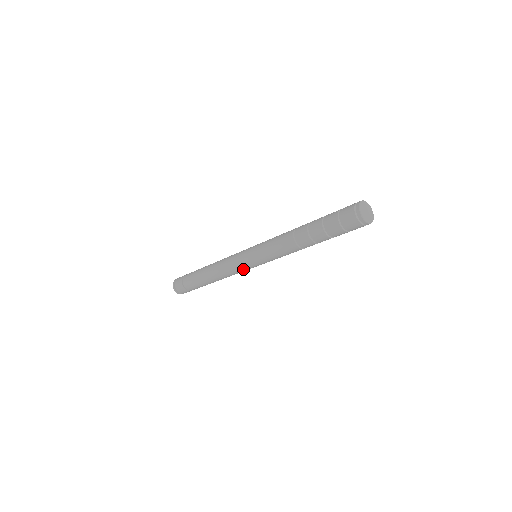
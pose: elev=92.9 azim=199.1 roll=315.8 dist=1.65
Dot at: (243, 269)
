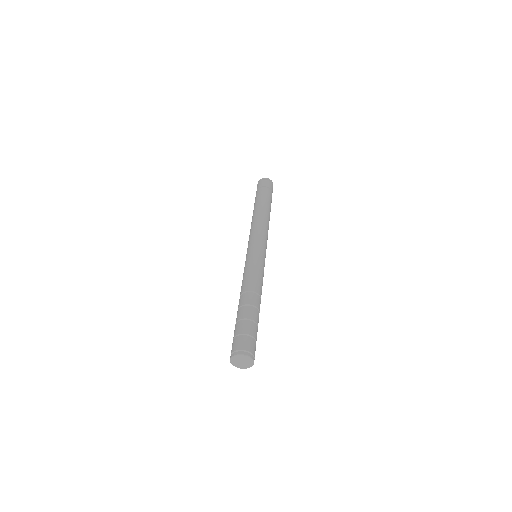
Dot at: occluded
